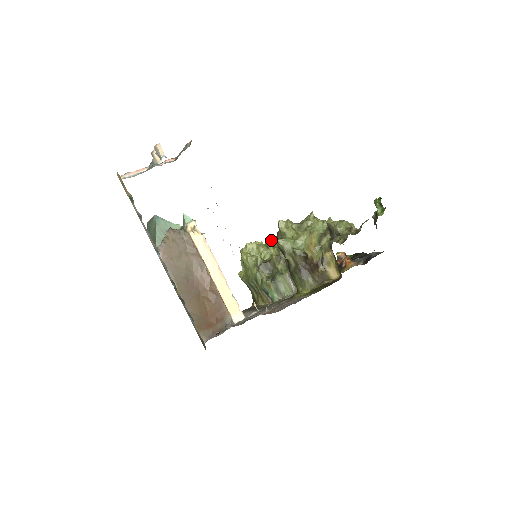
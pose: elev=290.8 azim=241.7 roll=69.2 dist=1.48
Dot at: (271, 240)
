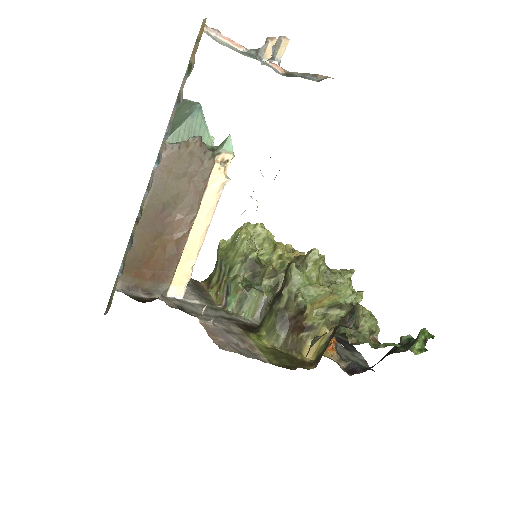
Dot at: occluded
